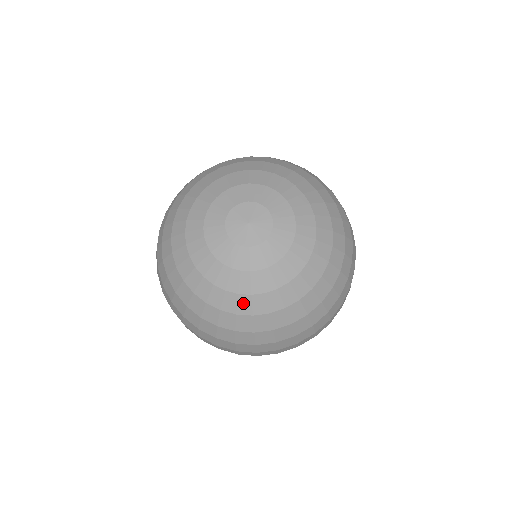
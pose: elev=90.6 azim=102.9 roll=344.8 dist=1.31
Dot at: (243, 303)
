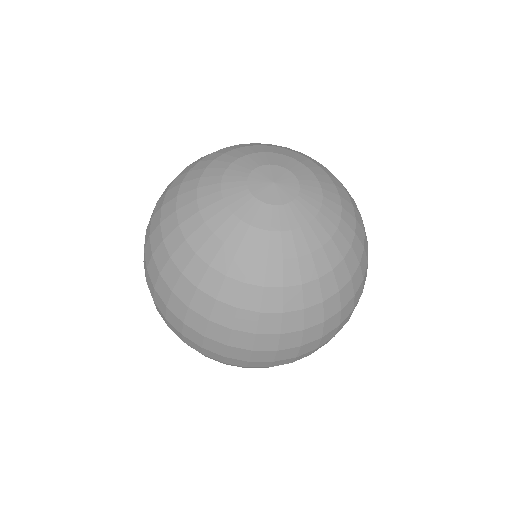
Dot at: (305, 267)
